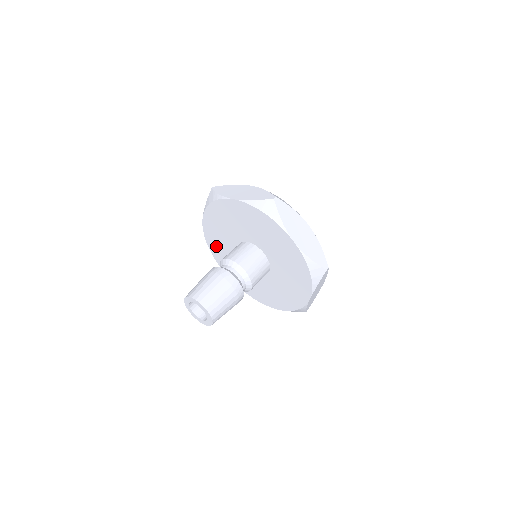
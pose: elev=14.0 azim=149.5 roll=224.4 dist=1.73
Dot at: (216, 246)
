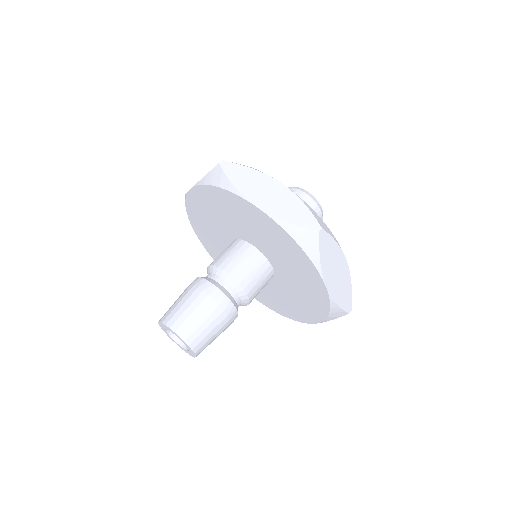
Dot at: (199, 218)
